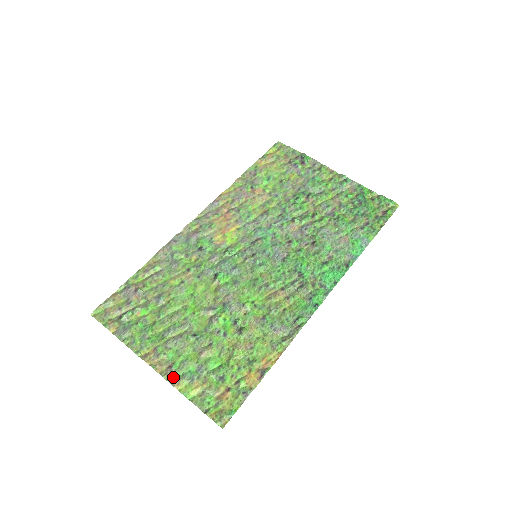
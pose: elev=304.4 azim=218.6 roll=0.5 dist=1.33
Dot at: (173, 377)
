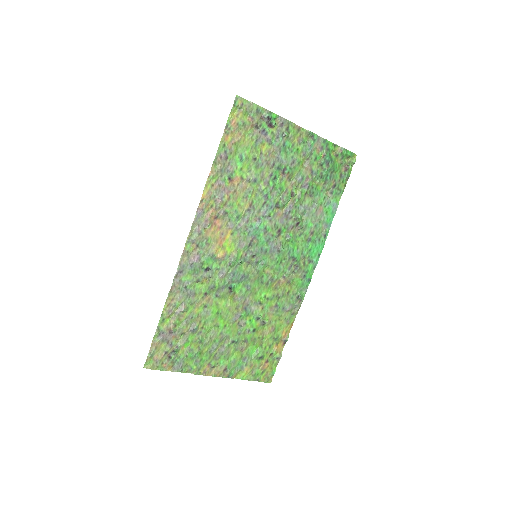
Dot at: (230, 374)
